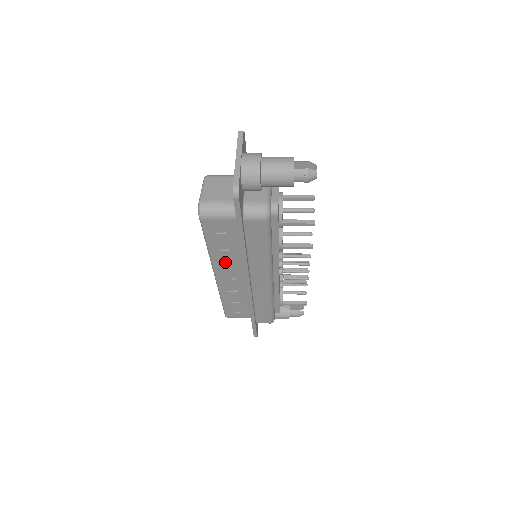
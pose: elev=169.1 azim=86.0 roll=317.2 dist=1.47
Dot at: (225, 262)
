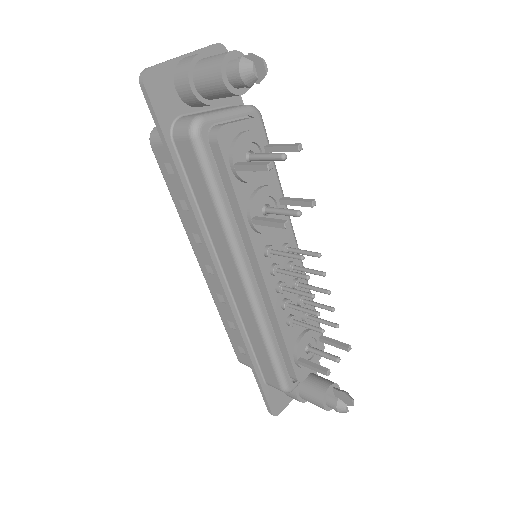
Dot at: (198, 237)
